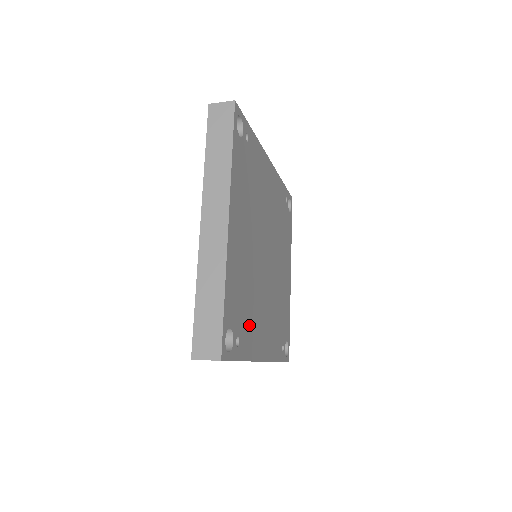
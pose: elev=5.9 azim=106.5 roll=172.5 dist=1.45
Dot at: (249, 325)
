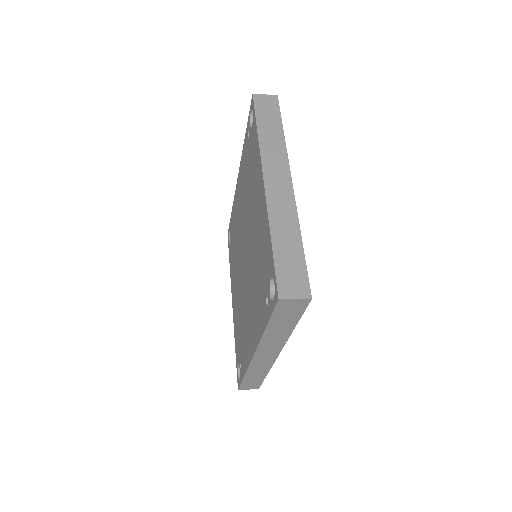
Dot at: occluded
